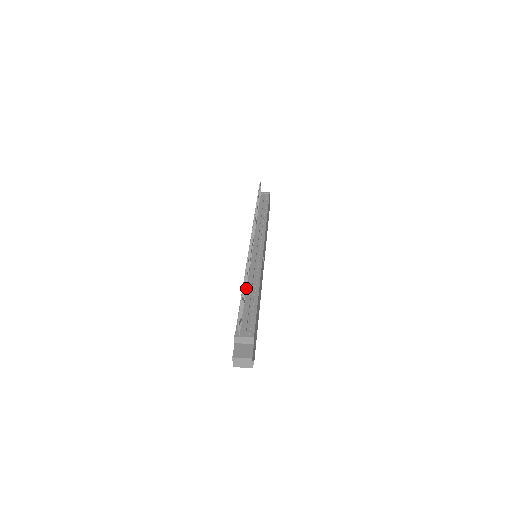
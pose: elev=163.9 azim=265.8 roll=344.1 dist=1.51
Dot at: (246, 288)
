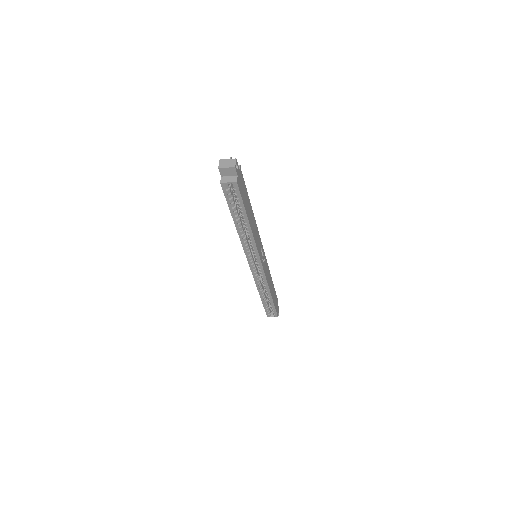
Dot at: occluded
